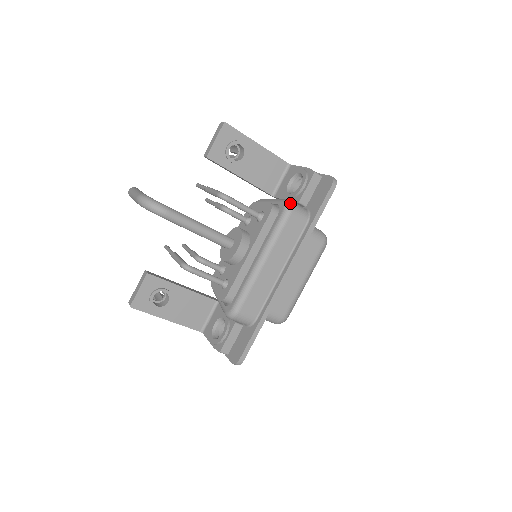
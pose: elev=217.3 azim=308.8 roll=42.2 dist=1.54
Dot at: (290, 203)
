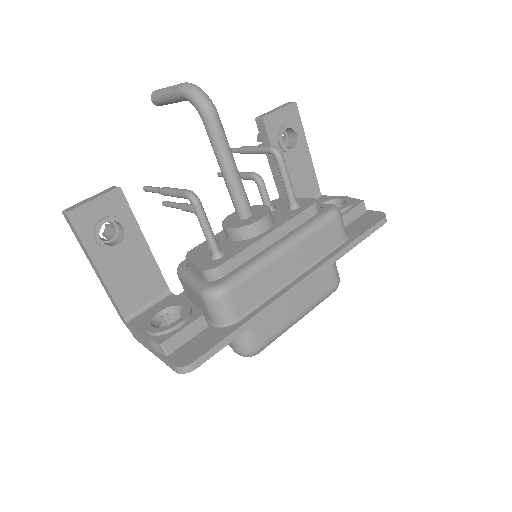
Dot at: occluded
